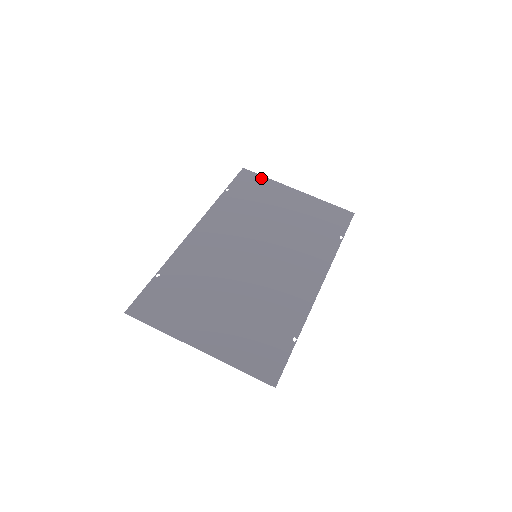
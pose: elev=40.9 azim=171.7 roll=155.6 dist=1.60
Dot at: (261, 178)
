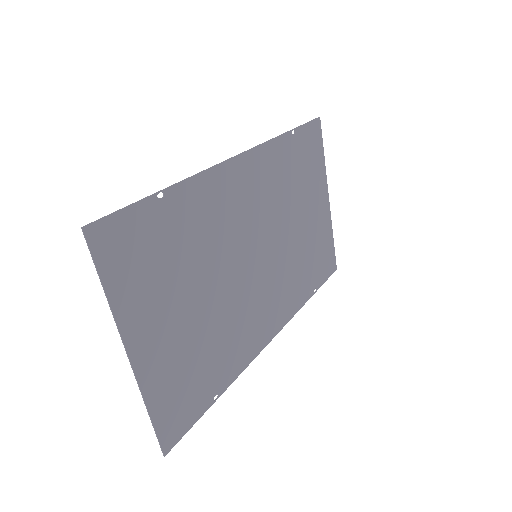
Dot at: (321, 150)
